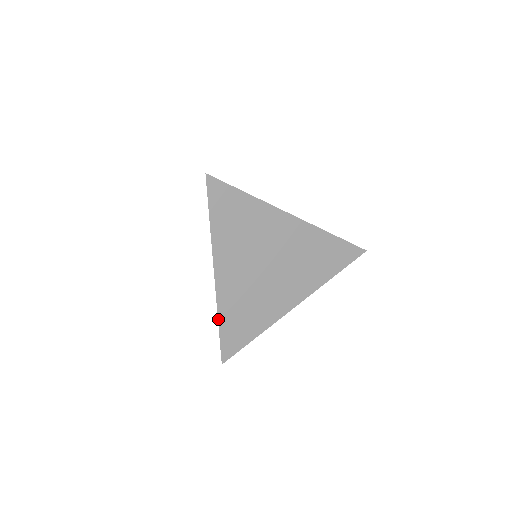
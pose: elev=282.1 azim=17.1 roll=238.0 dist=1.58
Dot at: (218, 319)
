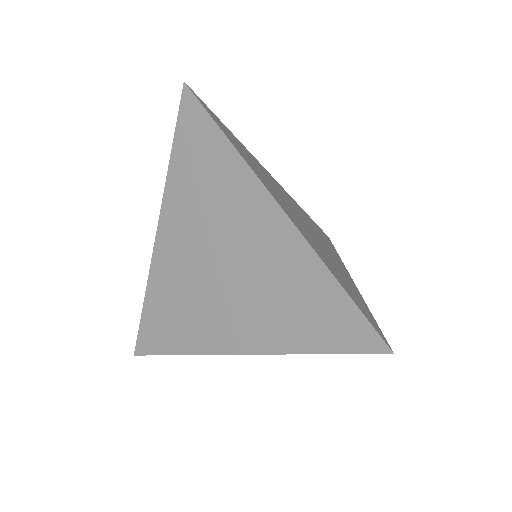
Dot at: (330, 271)
